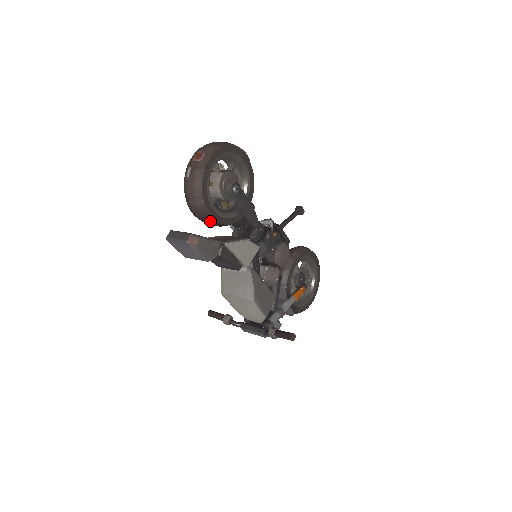
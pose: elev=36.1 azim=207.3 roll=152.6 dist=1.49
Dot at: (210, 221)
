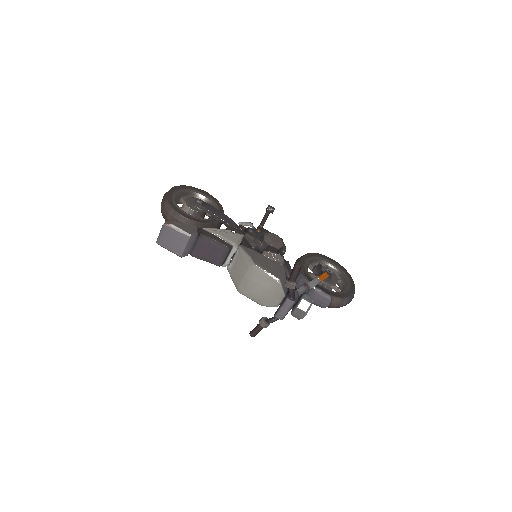
Dot at: (187, 223)
